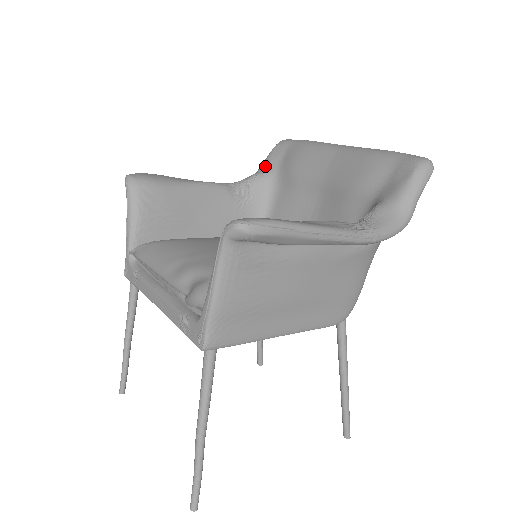
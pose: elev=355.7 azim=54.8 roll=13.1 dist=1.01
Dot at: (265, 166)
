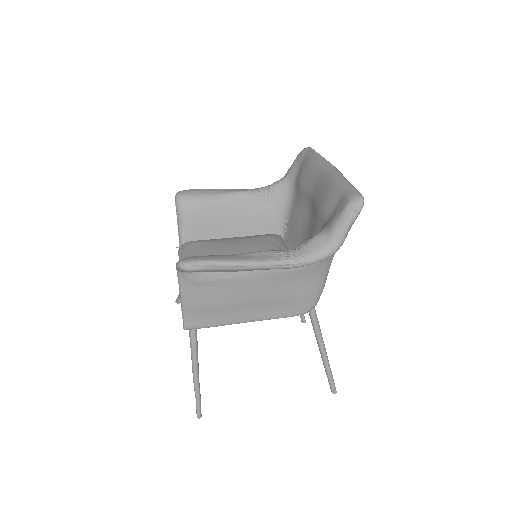
Dot at: (289, 172)
